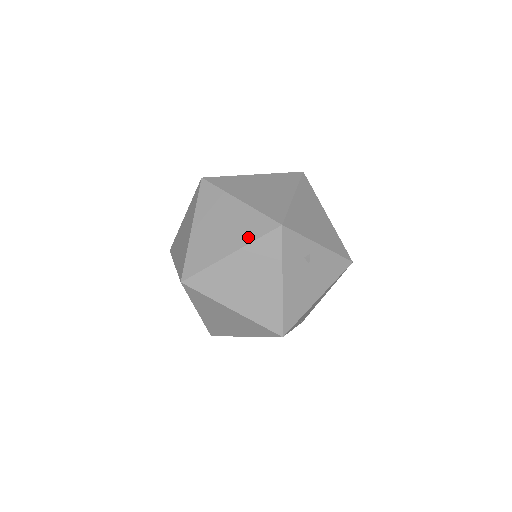
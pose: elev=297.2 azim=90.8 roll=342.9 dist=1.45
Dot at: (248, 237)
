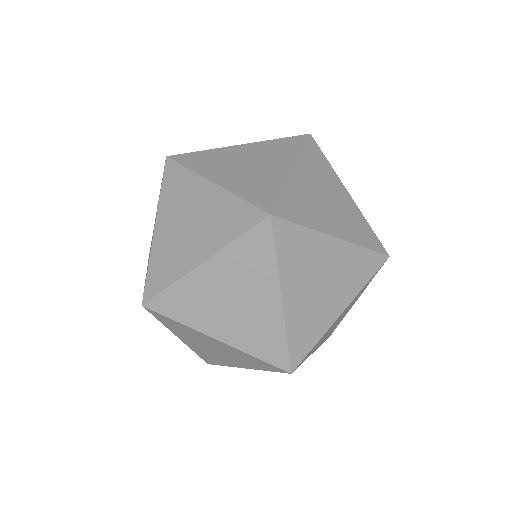
Dot at: (292, 152)
